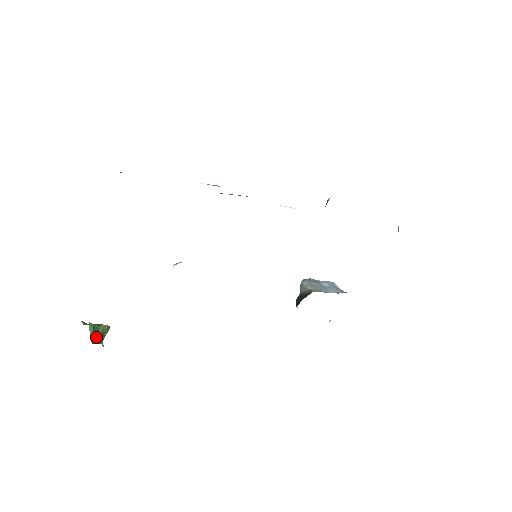
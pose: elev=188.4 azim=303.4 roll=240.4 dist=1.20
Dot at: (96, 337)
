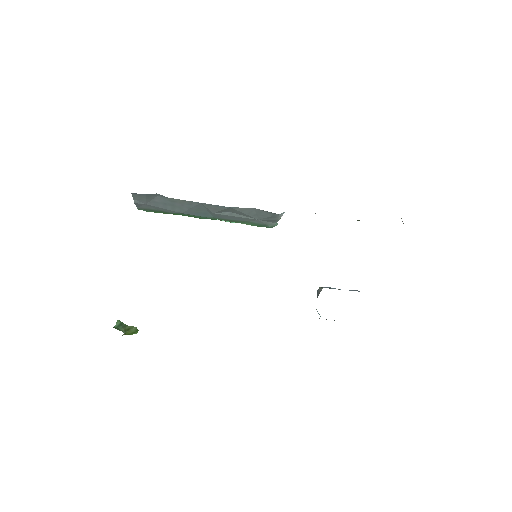
Dot at: (121, 328)
